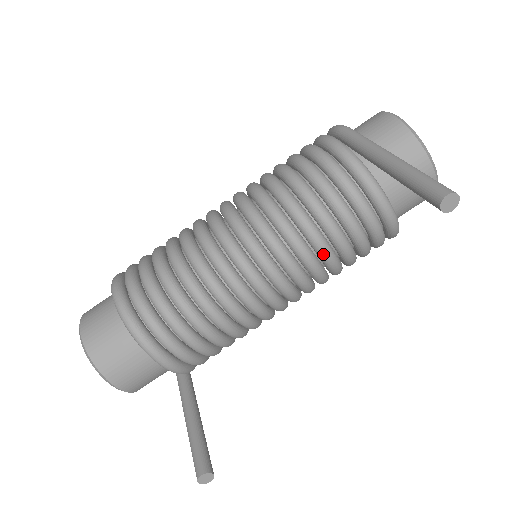
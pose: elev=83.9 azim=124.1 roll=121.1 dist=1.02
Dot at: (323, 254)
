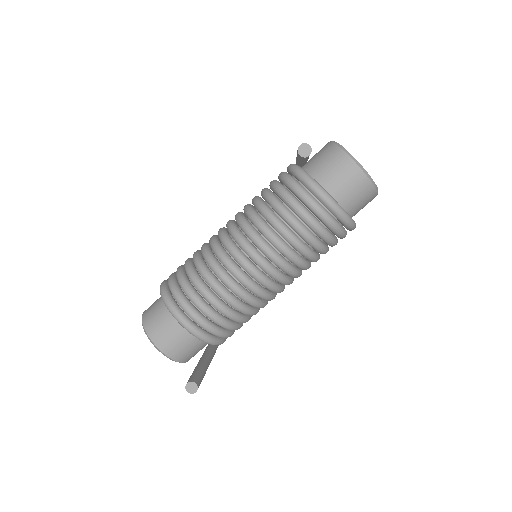
Dot at: (282, 232)
